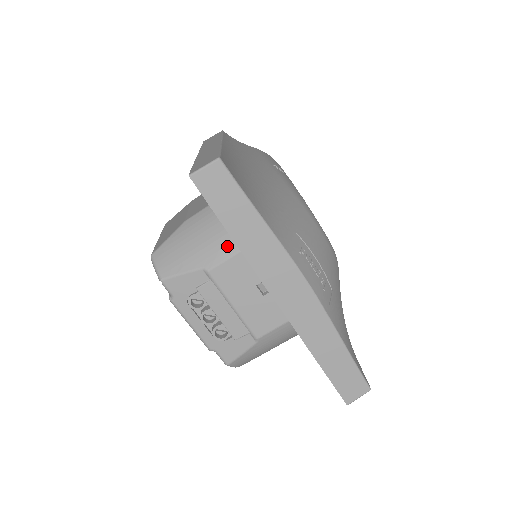
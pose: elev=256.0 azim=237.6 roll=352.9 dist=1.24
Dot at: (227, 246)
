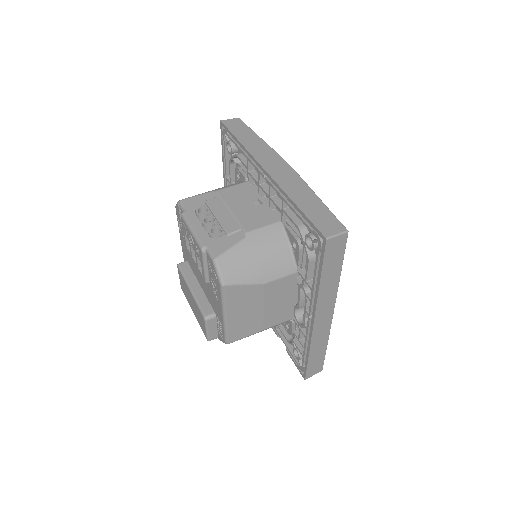
Dot at: (234, 184)
